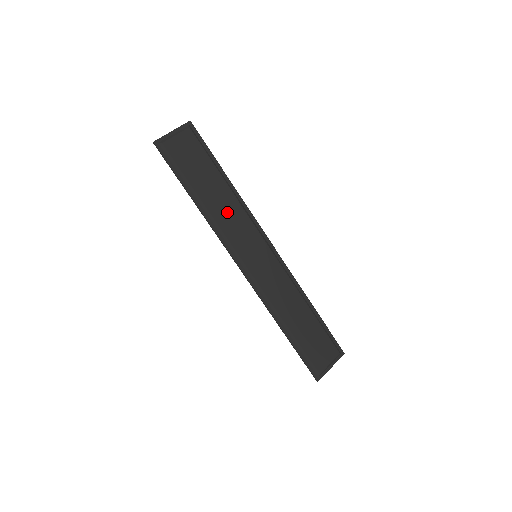
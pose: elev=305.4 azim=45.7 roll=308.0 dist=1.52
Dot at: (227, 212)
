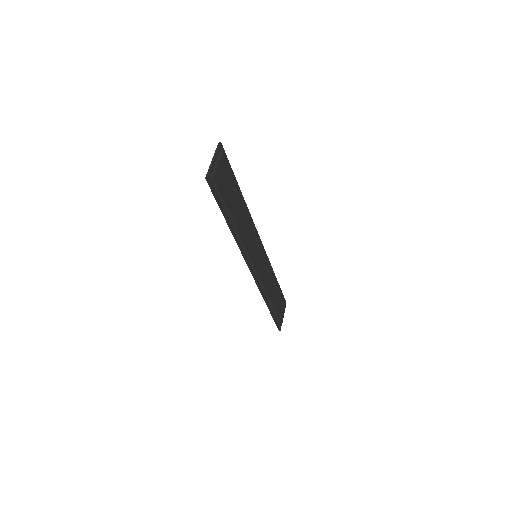
Dot at: (245, 227)
